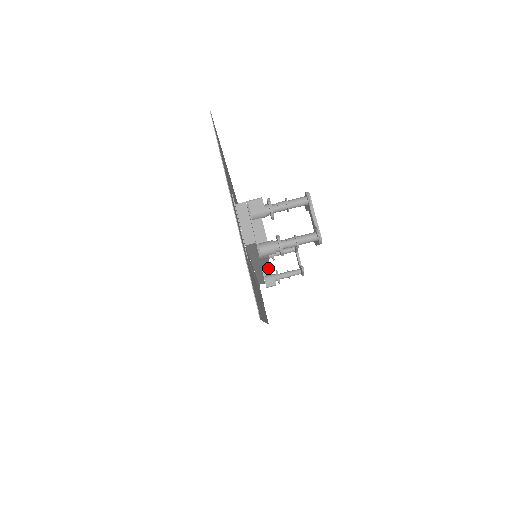
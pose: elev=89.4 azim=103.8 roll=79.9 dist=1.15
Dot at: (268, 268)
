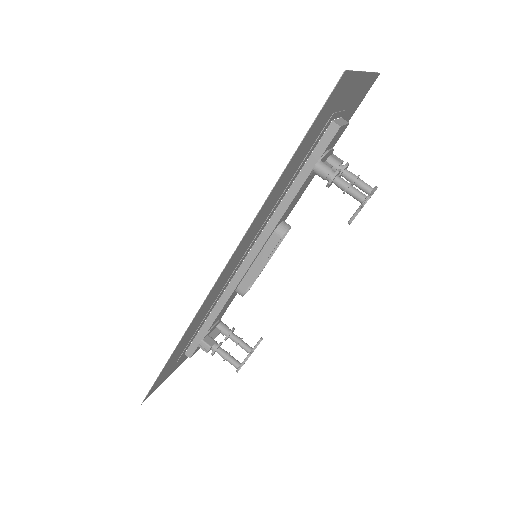
Dot at: (216, 336)
